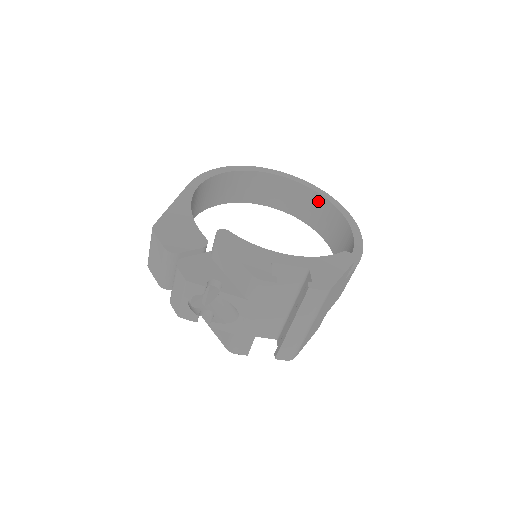
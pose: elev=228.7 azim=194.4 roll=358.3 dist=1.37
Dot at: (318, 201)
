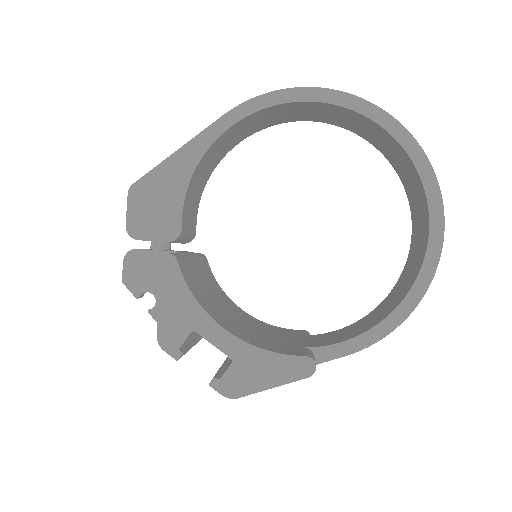
Dot at: (423, 203)
